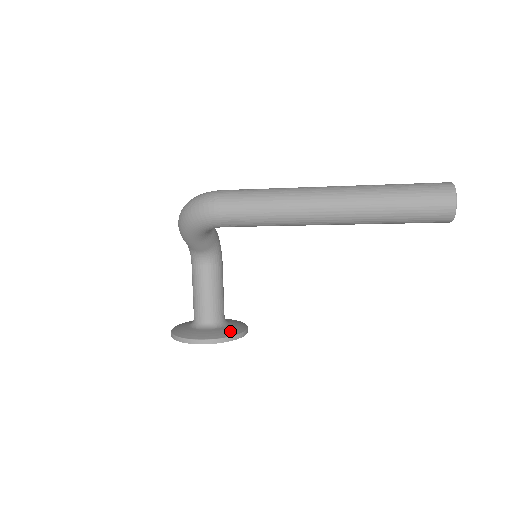
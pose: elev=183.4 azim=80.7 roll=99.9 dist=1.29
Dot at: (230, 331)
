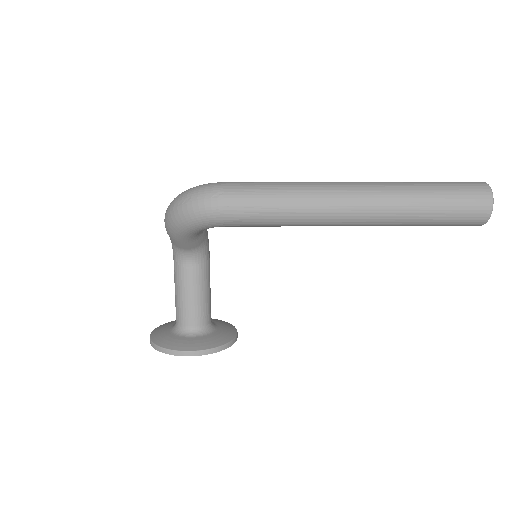
Dot at: (221, 338)
